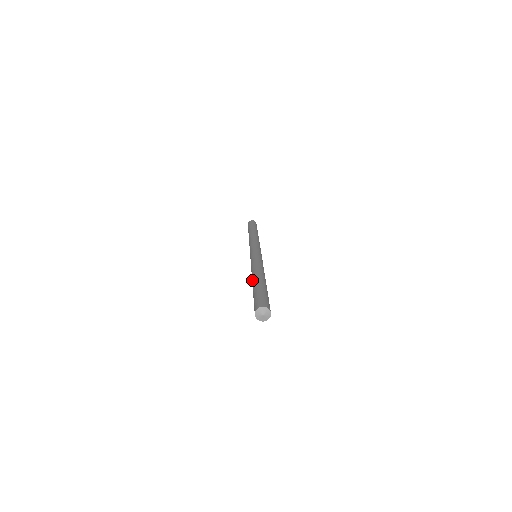
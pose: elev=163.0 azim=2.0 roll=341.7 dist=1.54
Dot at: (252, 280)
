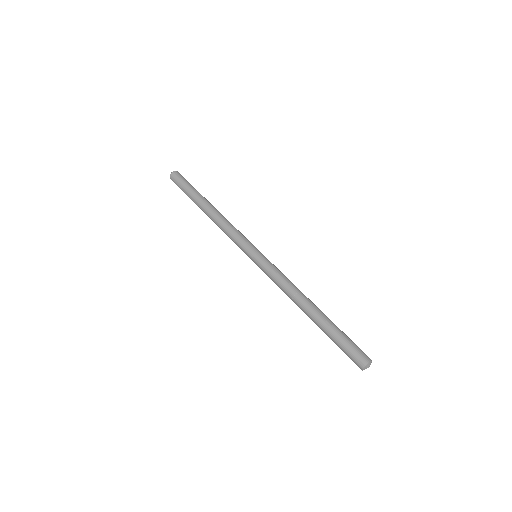
Dot at: (307, 311)
